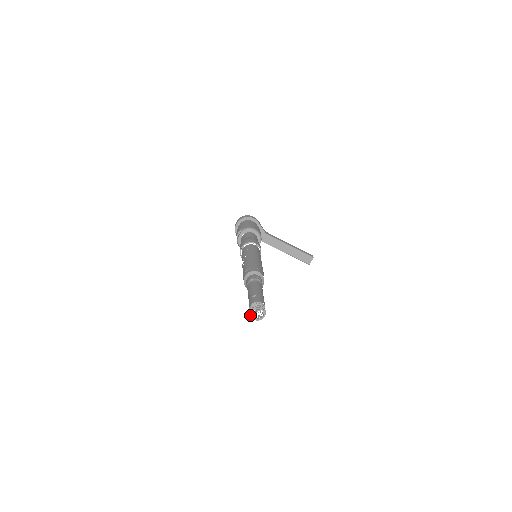
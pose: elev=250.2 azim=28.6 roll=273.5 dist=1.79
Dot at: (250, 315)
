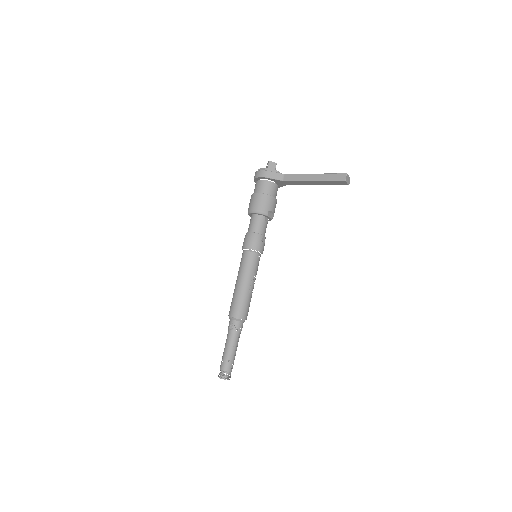
Dot at: (222, 377)
